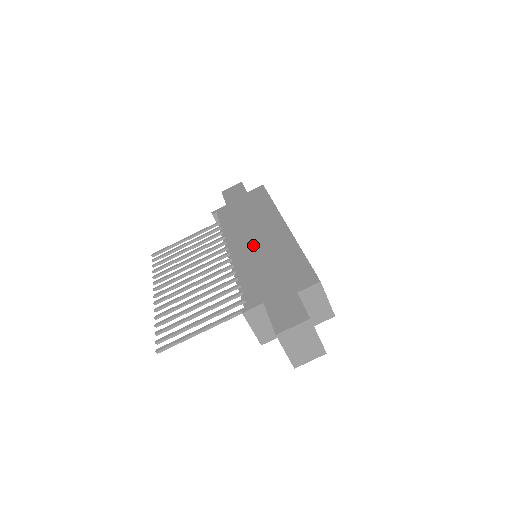
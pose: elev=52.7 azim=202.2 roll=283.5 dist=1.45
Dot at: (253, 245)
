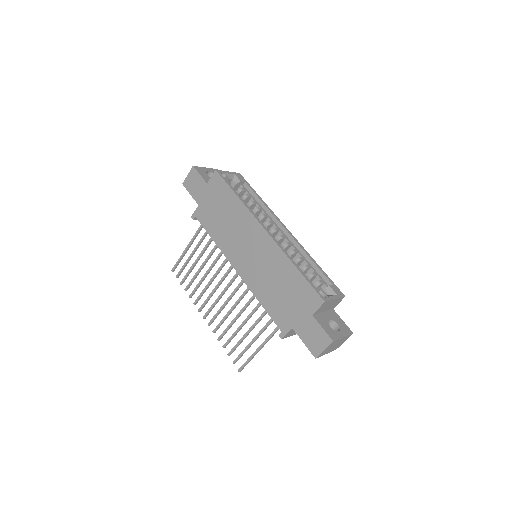
Dot at: (251, 261)
